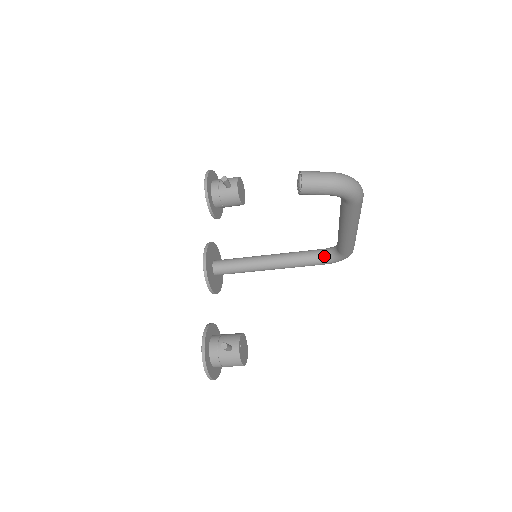
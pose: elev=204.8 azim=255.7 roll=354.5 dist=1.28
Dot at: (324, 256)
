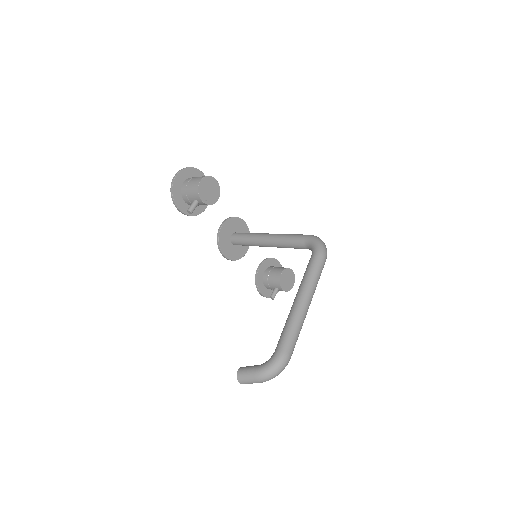
Dot at: occluded
